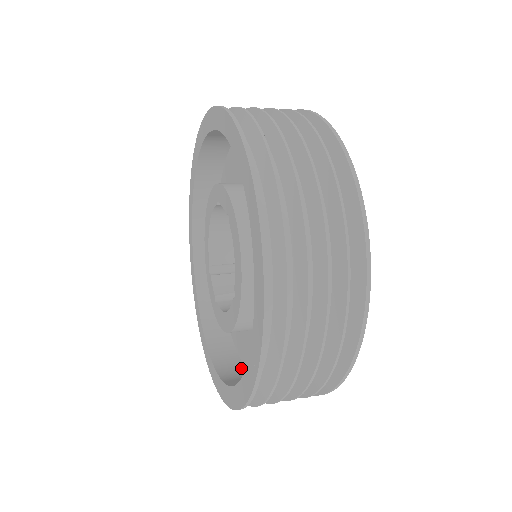
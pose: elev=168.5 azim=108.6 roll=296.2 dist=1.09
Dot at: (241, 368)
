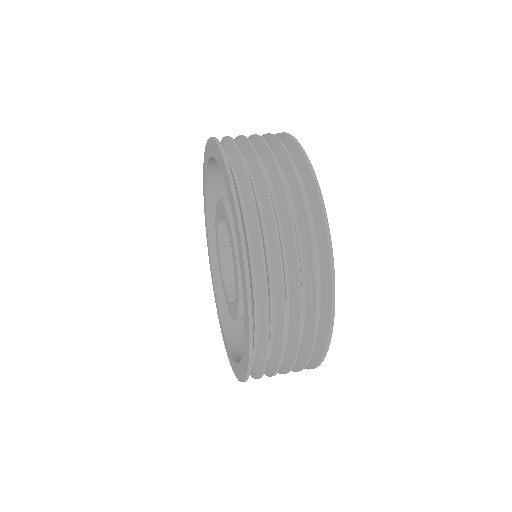
Dot at: occluded
